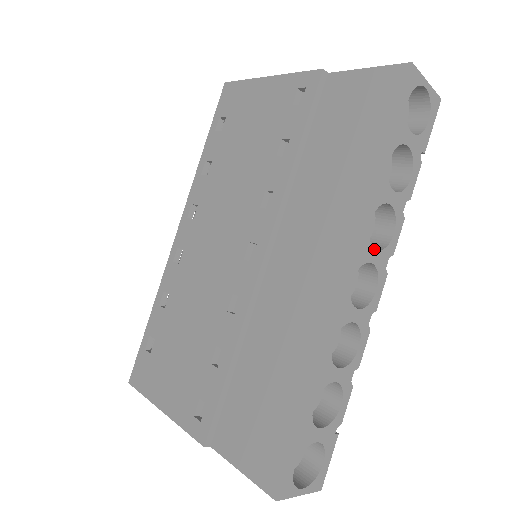
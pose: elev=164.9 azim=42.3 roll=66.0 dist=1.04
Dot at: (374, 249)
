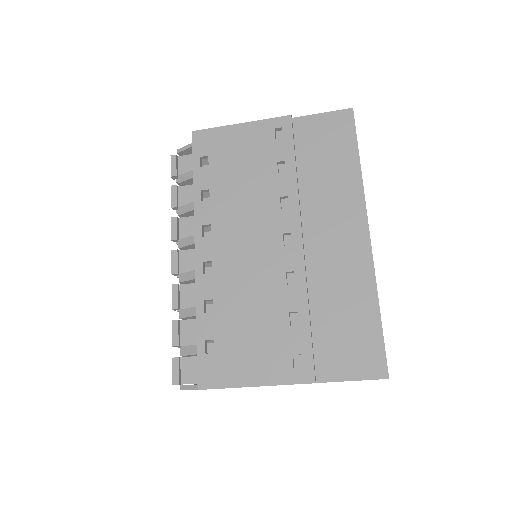
Dot at: occluded
